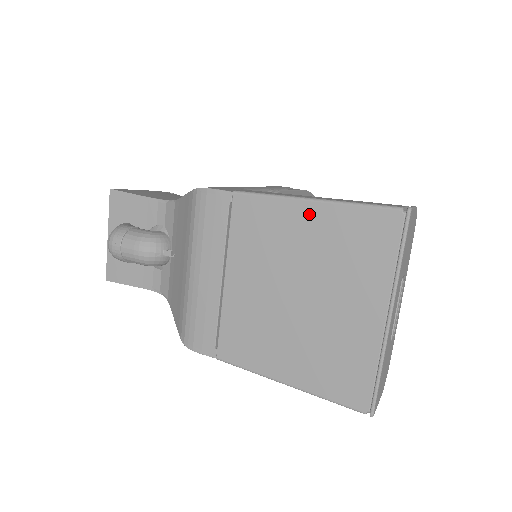
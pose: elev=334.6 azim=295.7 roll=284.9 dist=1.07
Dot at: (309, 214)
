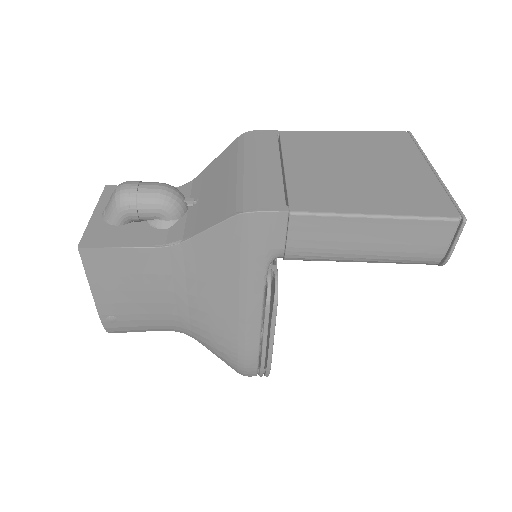
Dot at: (344, 135)
